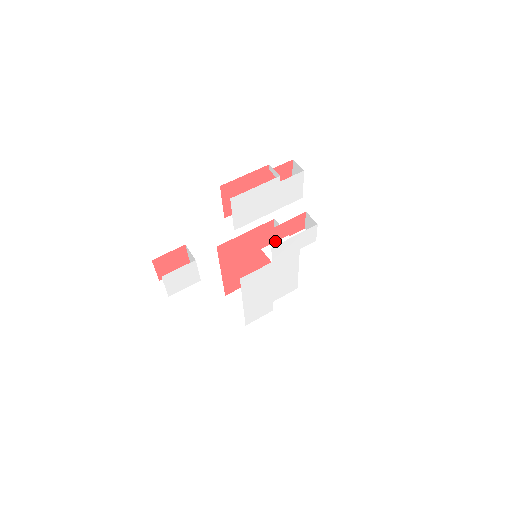
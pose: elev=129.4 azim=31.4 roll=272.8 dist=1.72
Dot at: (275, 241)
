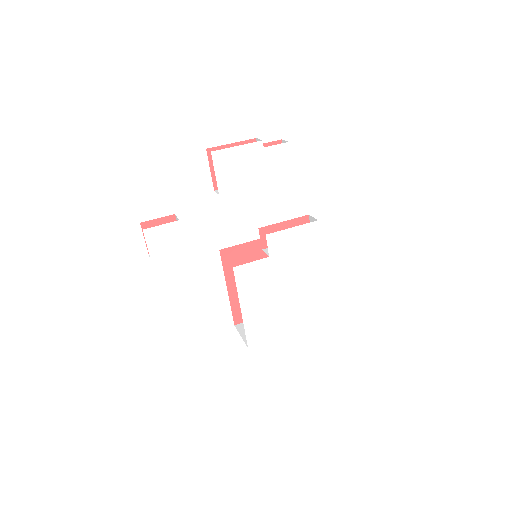
Dot at: occluded
